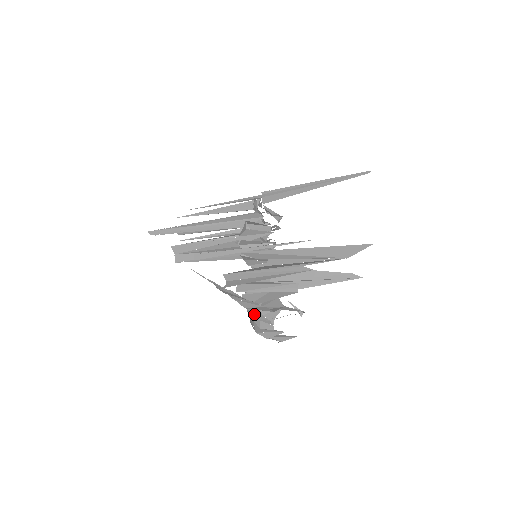
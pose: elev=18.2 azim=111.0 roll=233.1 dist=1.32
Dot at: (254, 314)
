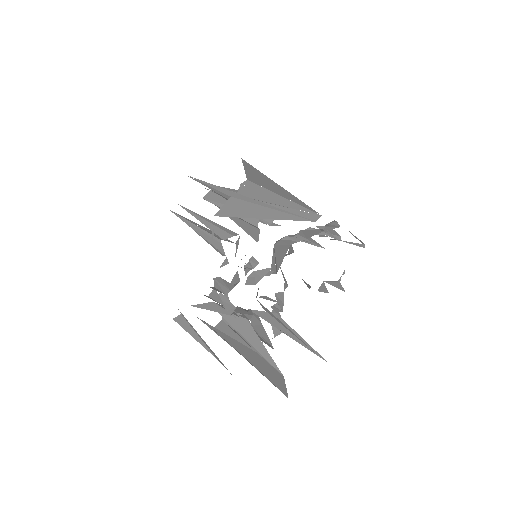
Dot at: occluded
